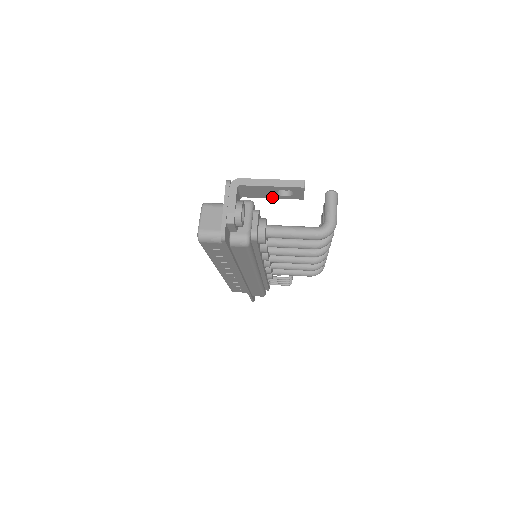
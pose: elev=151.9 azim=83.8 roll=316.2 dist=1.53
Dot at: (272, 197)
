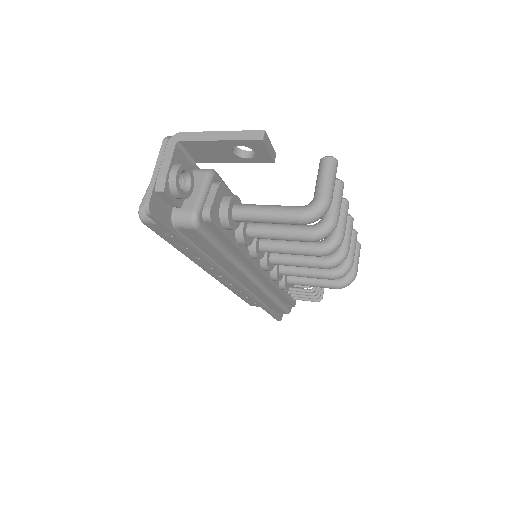
Dot at: (232, 161)
